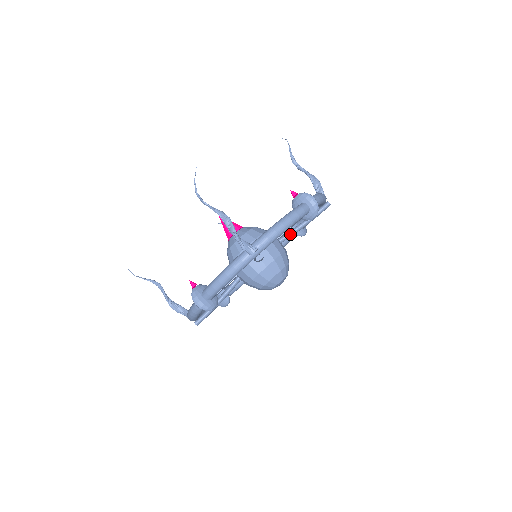
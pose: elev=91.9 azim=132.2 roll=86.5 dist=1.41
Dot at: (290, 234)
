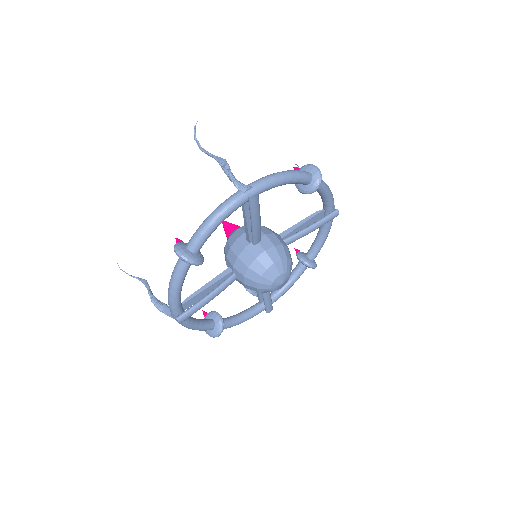
Dot at: (295, 235)
